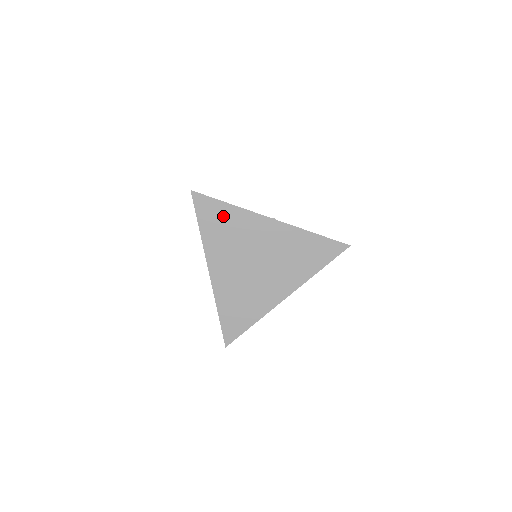
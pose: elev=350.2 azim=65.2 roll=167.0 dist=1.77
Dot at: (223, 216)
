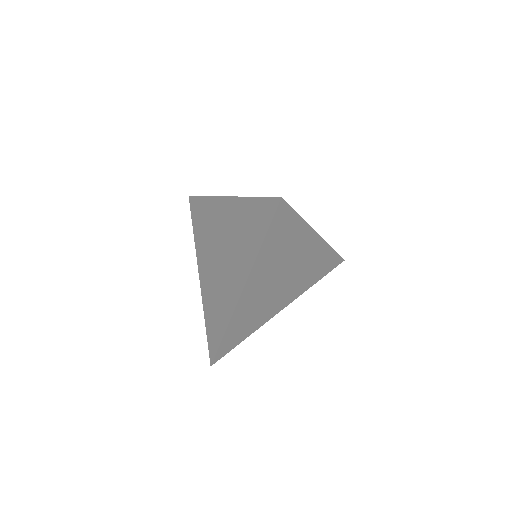
Dot at: (289, 231)
